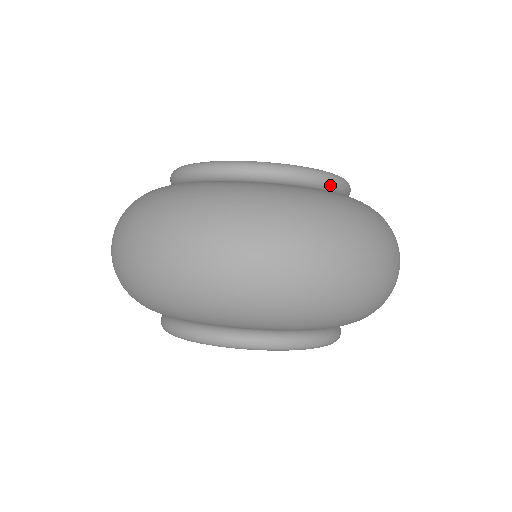
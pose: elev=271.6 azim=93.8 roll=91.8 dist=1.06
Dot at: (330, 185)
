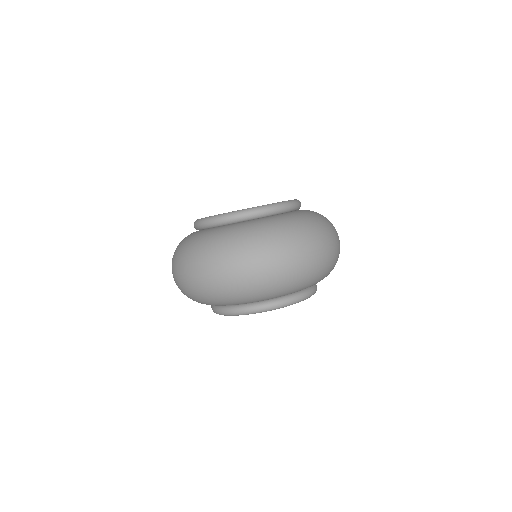
Dot at: (286, 209)
